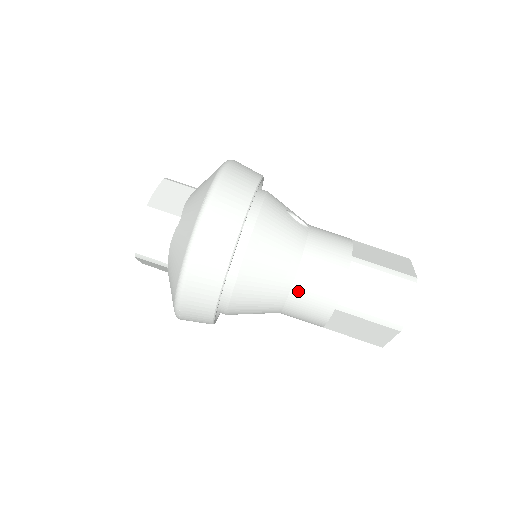
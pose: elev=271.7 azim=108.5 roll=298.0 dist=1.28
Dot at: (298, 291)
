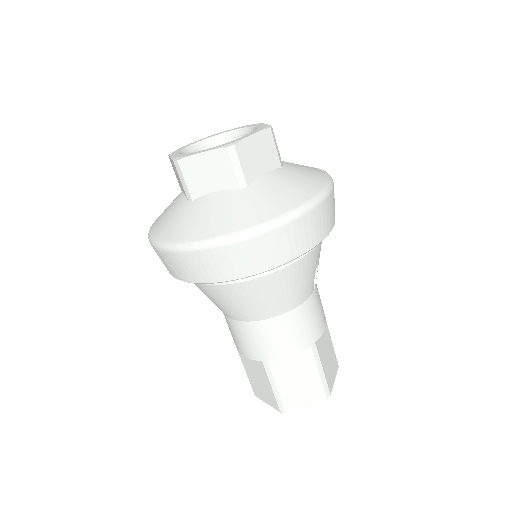
Dot at: (256, 328)
